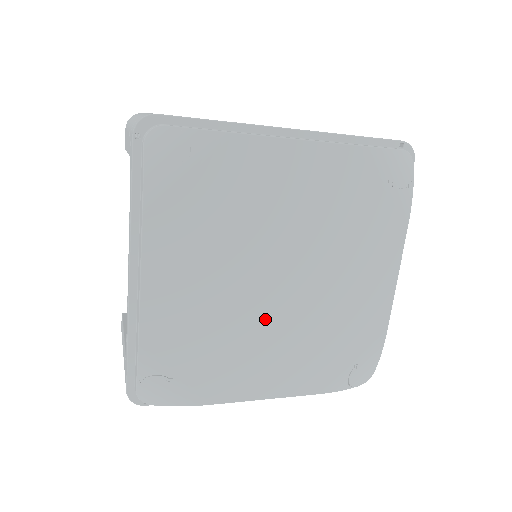
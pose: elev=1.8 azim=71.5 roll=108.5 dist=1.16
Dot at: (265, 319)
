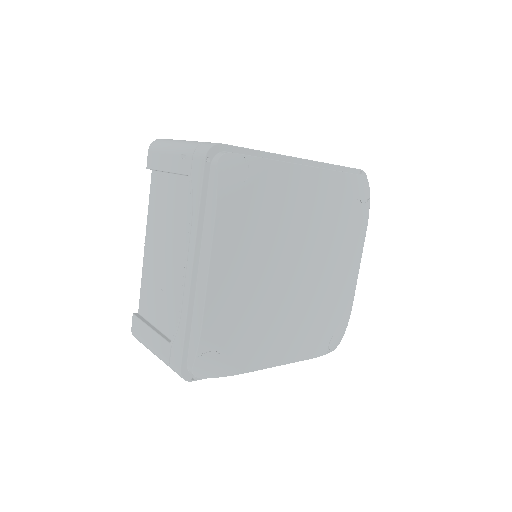
Dot at: (283, 301)
